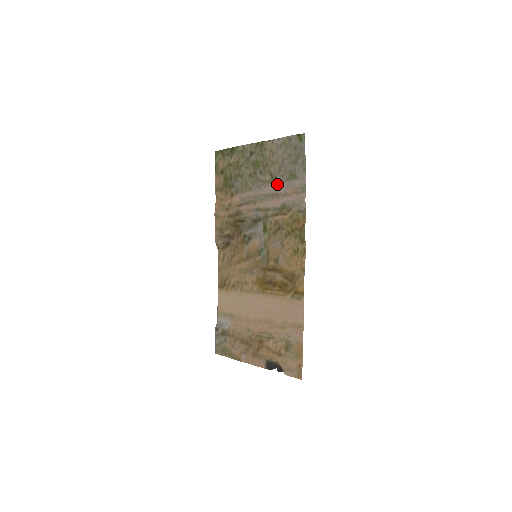
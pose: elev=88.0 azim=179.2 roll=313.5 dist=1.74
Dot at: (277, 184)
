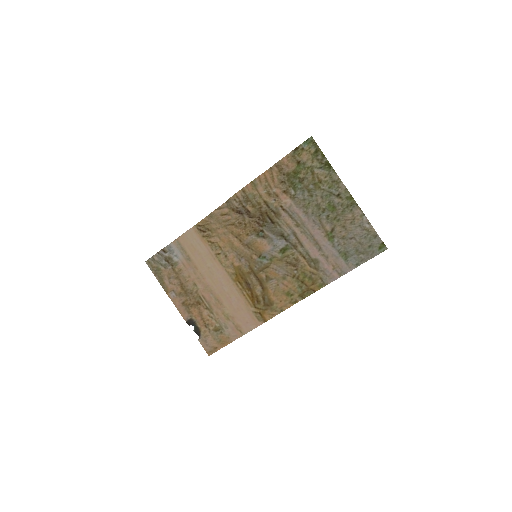
Dot at: (329, 243)
